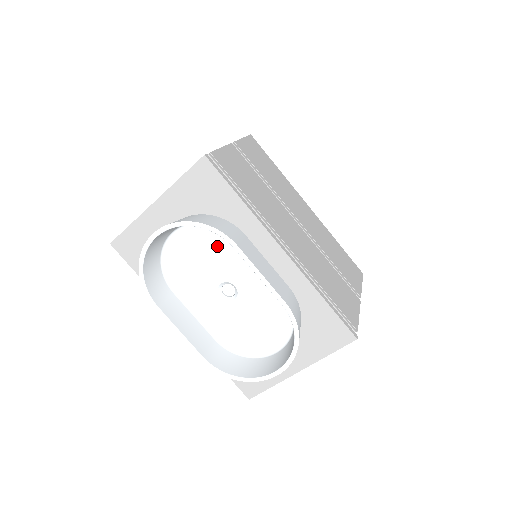
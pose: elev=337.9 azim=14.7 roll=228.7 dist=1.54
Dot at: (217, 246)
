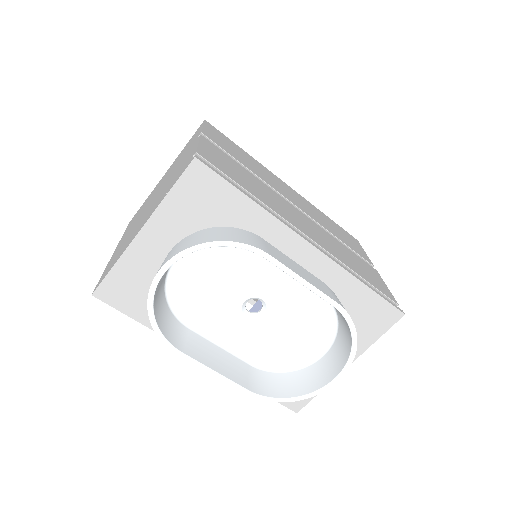
Dot at: (233, 261)
